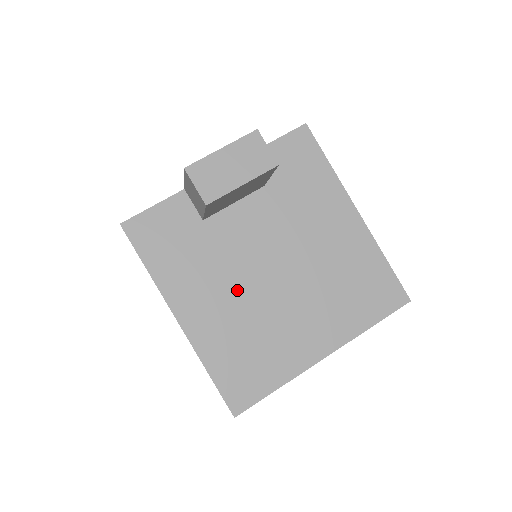
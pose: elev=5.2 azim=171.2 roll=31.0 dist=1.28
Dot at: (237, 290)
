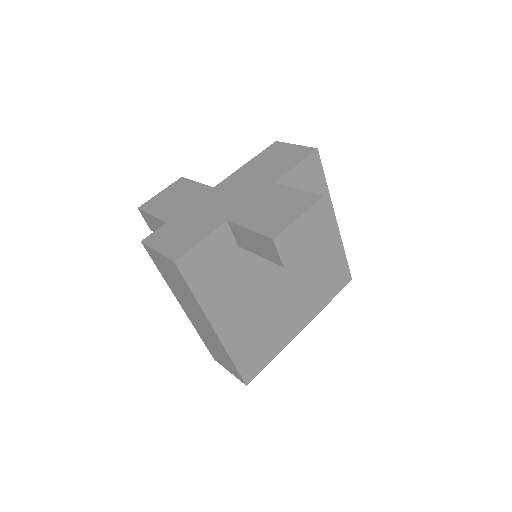
Dot at: (257, 298)
